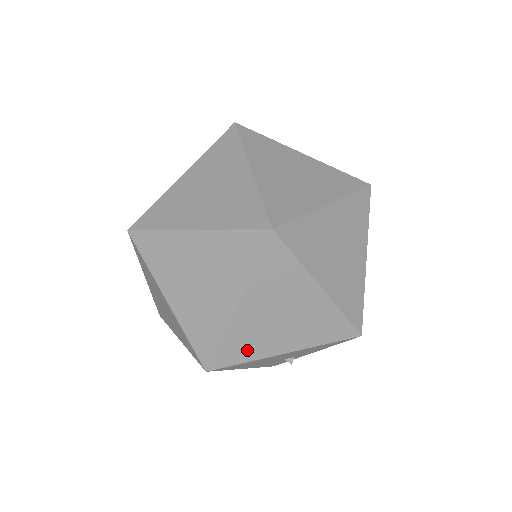
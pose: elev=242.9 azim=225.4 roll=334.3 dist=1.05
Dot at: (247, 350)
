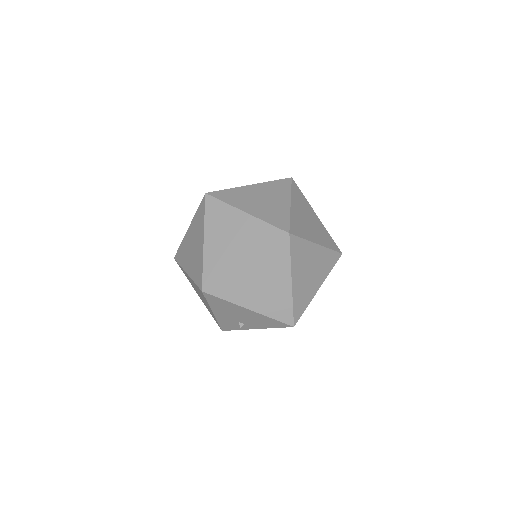
Dot at: (232, 293)
